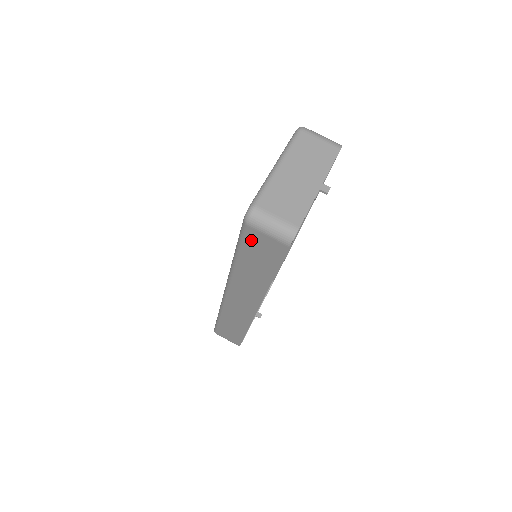
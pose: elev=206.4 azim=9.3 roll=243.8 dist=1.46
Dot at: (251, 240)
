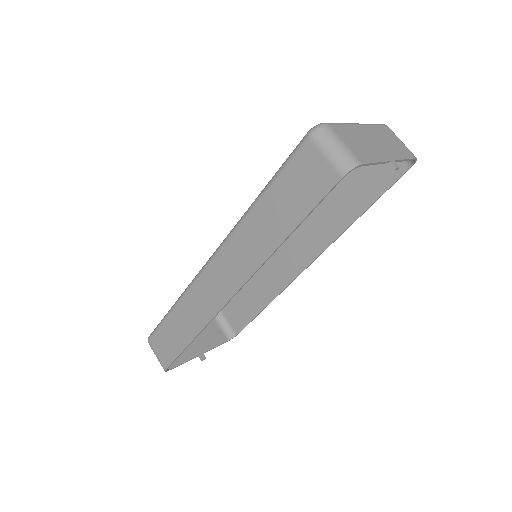
Dot at: (299, 164)
